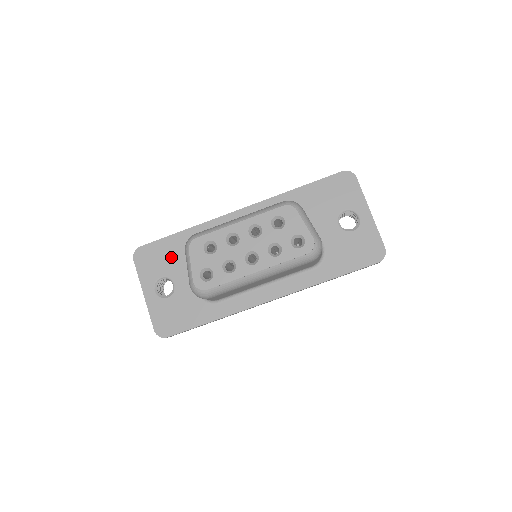
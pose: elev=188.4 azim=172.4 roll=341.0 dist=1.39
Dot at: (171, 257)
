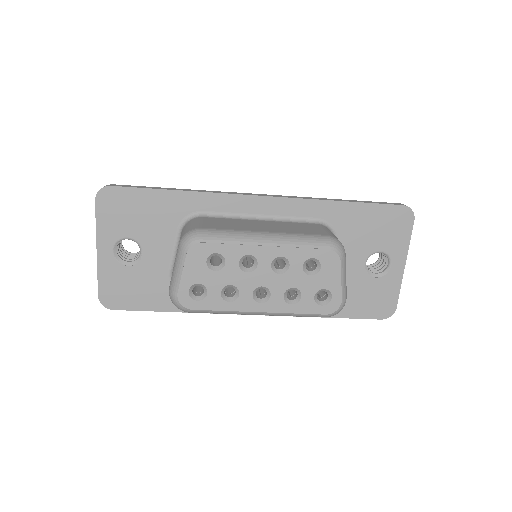
Dot at: (150, 218)
